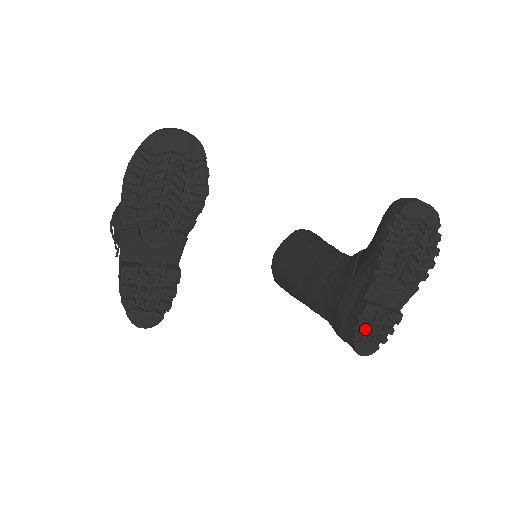
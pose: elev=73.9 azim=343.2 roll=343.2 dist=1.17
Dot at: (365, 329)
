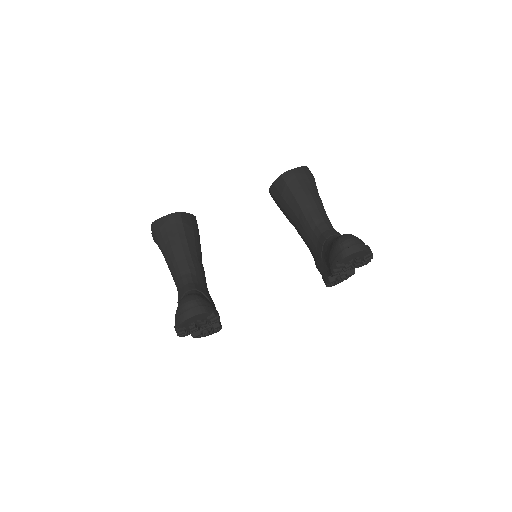
Dot at: occluded
